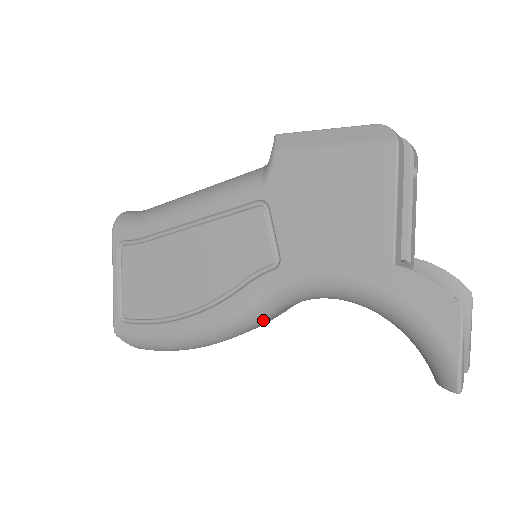
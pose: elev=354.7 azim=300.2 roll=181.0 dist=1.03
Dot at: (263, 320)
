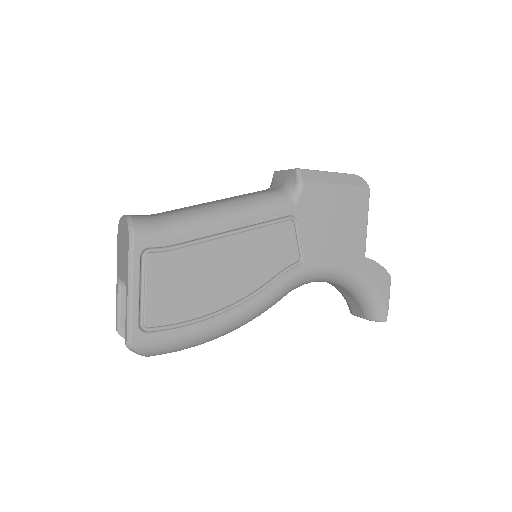
Dot at: (274, 304)
